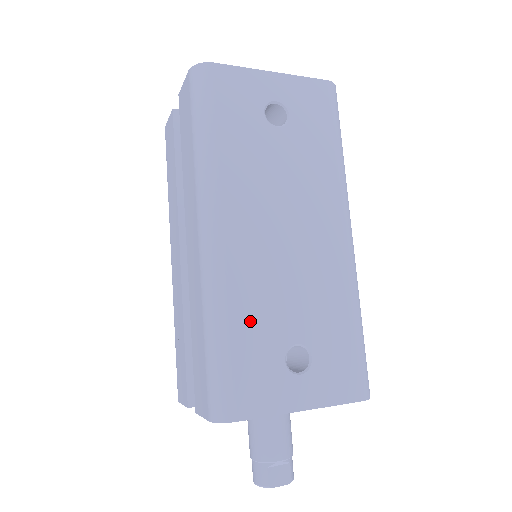
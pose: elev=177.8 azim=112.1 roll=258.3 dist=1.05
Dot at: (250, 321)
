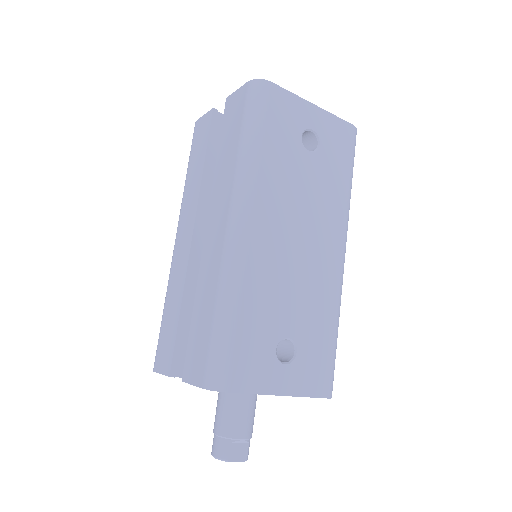
Dot at: (256, 309)
